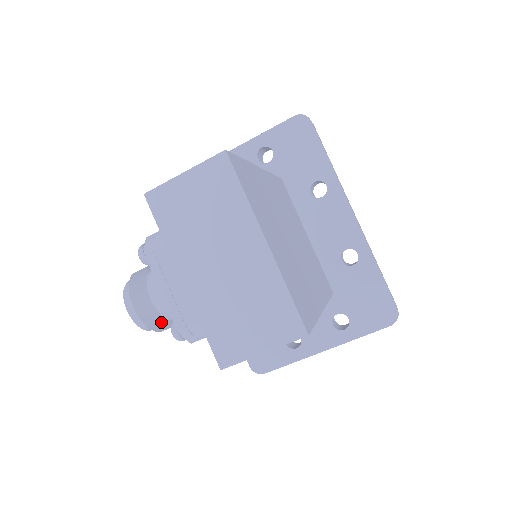
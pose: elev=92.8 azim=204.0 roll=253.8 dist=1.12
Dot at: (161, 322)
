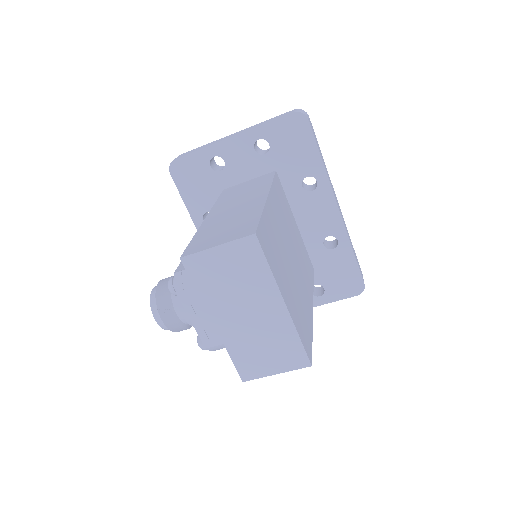
Dot at: (185, 329)
